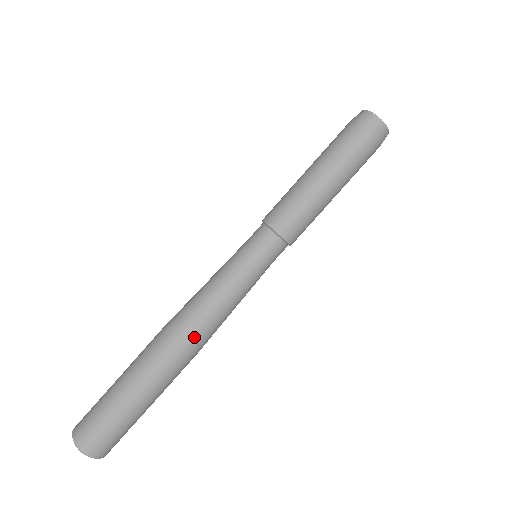
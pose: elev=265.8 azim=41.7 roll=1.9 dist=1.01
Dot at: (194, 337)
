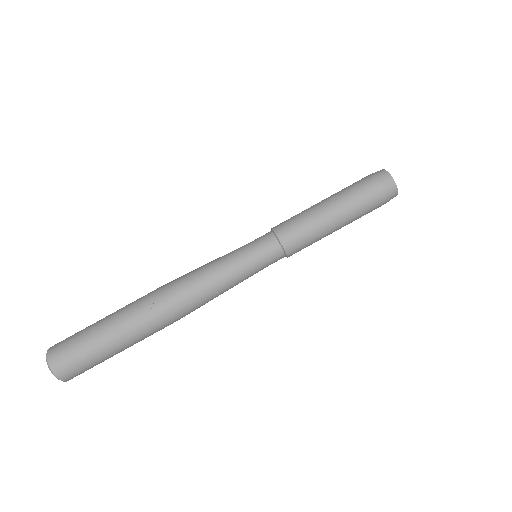
Dot at: (178, 298)
